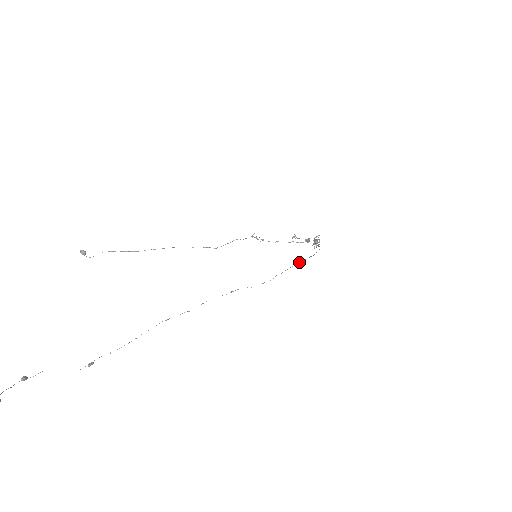
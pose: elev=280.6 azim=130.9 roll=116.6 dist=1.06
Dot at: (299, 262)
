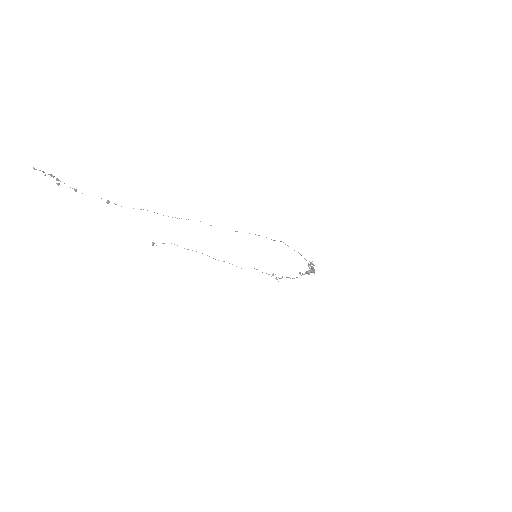
Dot at: occluded
